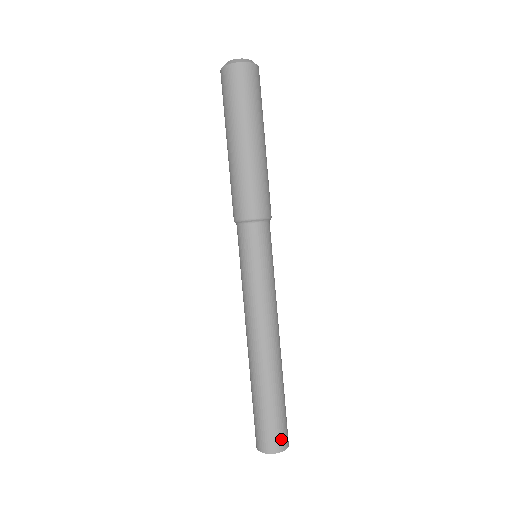
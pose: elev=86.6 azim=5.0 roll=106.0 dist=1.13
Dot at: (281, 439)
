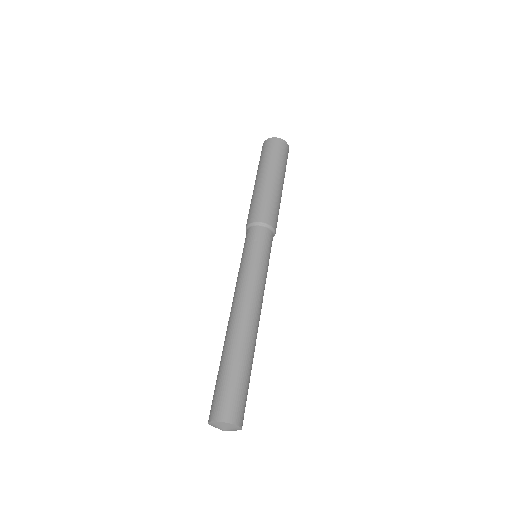
Dot at: (241, 413)
